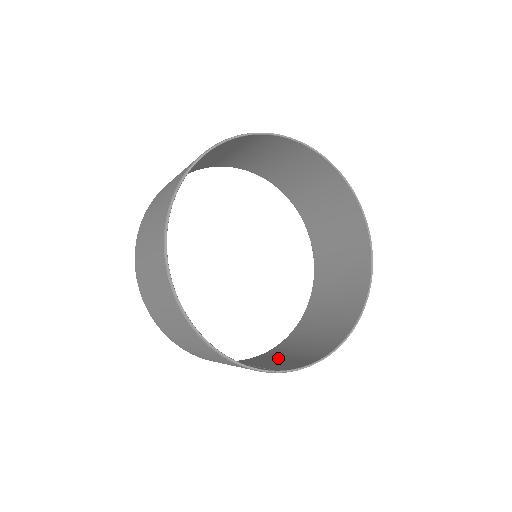
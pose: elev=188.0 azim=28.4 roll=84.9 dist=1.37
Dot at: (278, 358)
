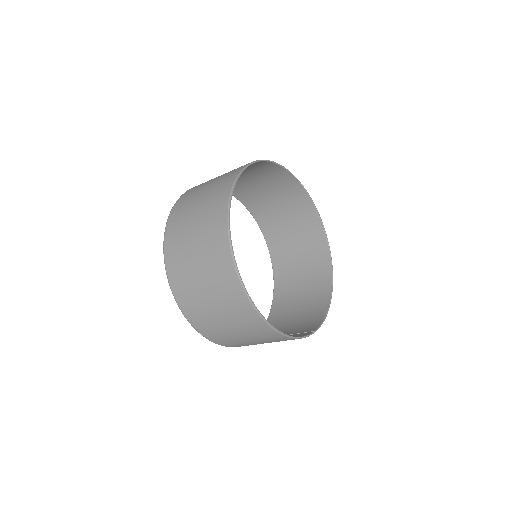
Dot at: (288, 322)
